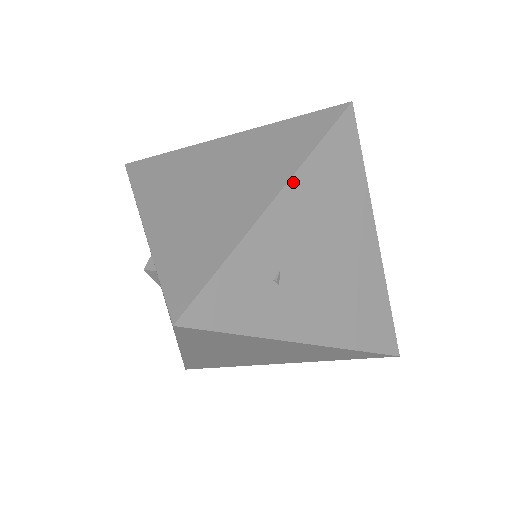
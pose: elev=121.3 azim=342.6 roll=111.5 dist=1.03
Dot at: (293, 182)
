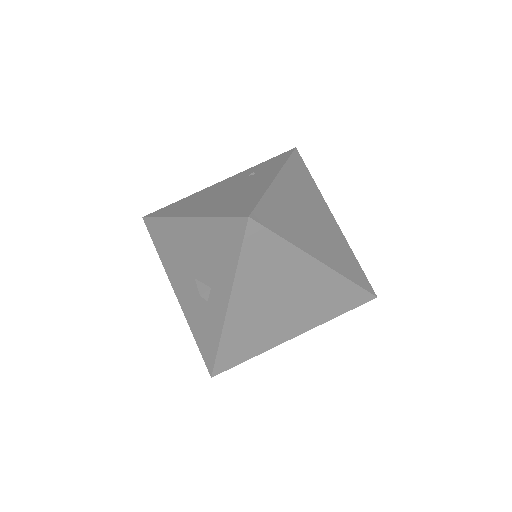
Dot at: (310, 328)
